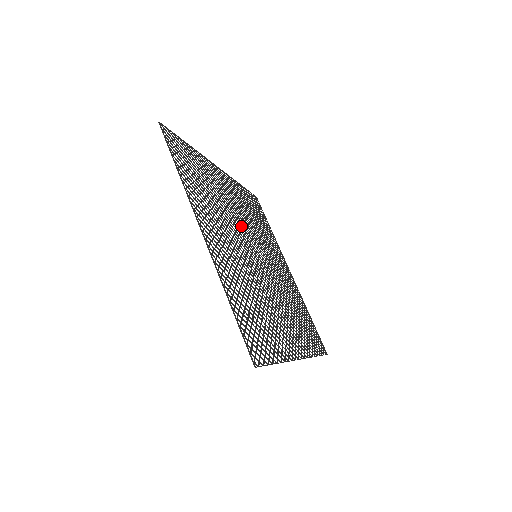
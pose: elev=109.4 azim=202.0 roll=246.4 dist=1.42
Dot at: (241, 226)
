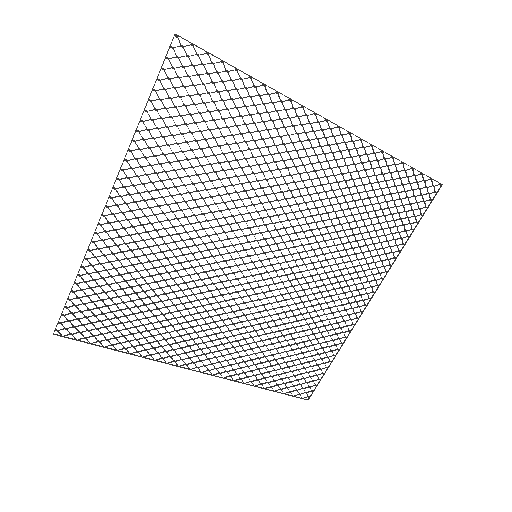
Dot at: (267, 213)
